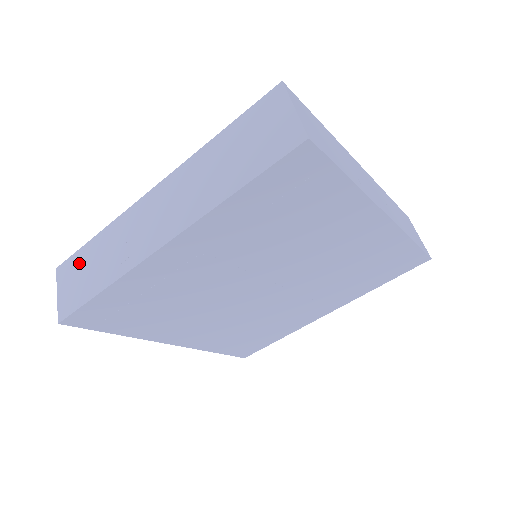
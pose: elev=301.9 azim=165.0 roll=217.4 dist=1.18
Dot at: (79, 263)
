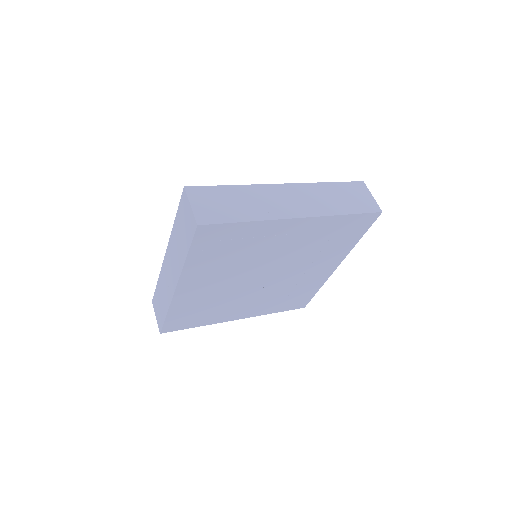
Dot at: (216, 195)
